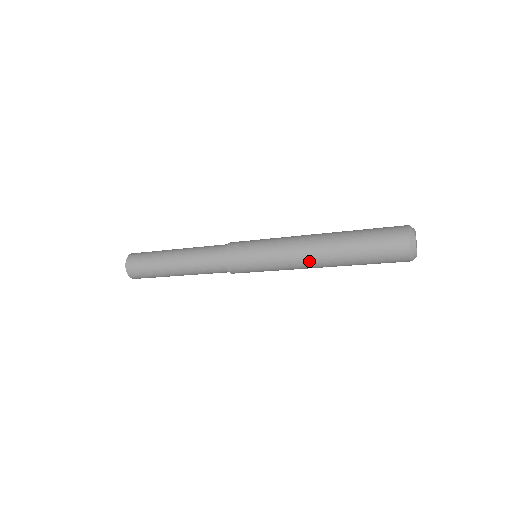
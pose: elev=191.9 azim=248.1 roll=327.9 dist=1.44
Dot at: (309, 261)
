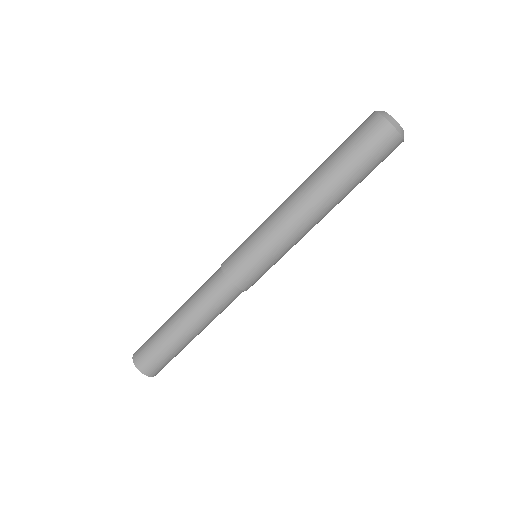
Dot at: (307, 214)
